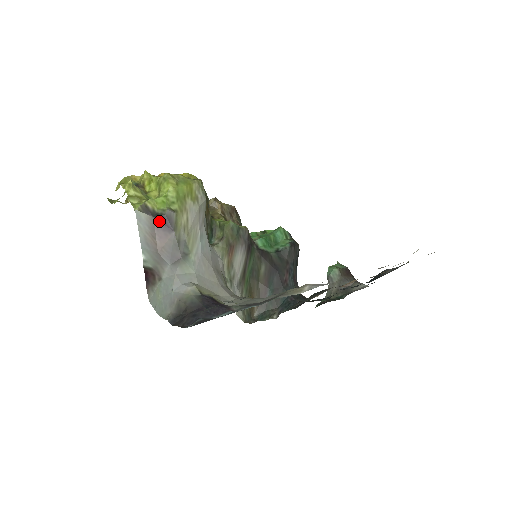
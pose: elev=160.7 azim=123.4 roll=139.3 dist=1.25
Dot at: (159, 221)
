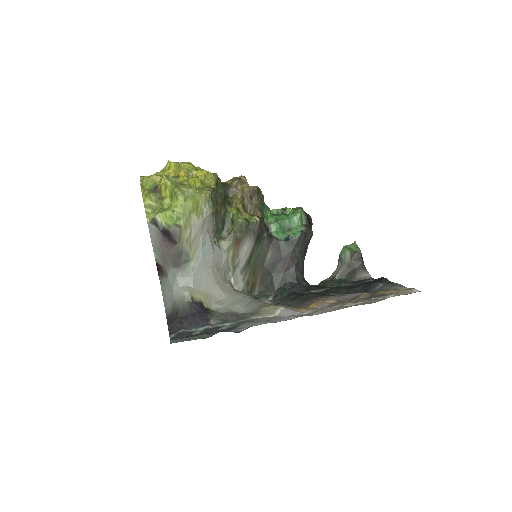
Dot at: (165, 234)
